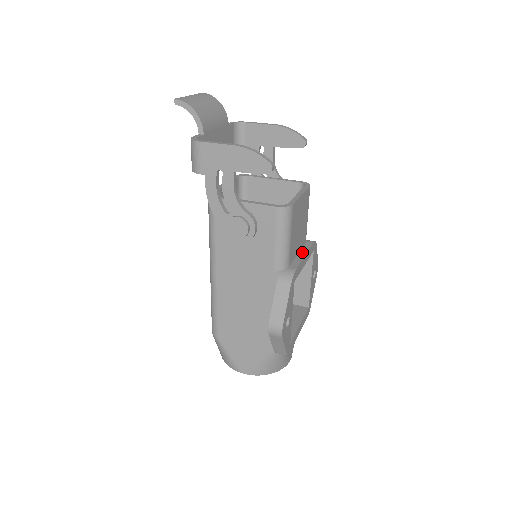
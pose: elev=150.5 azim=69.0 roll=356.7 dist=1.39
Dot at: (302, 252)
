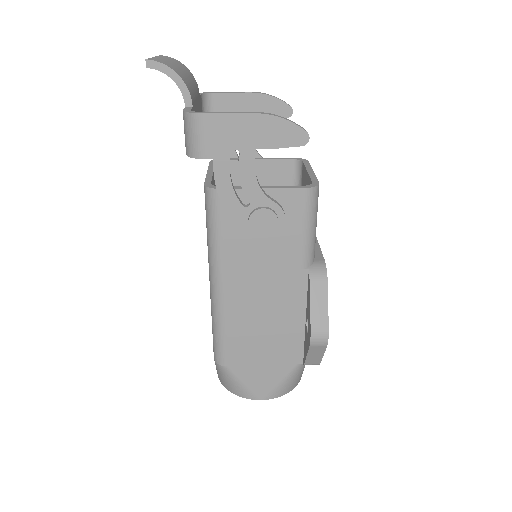
Dot at: occluded
